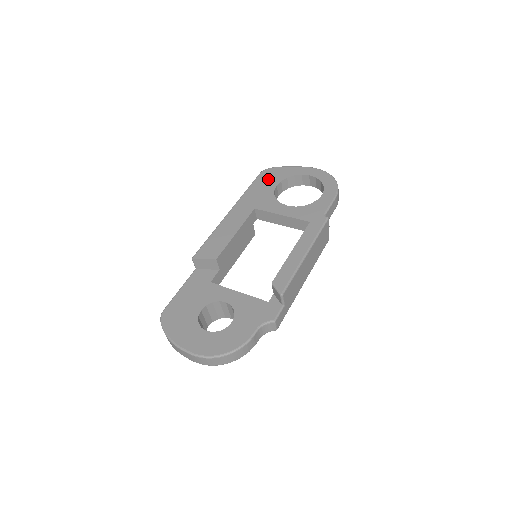
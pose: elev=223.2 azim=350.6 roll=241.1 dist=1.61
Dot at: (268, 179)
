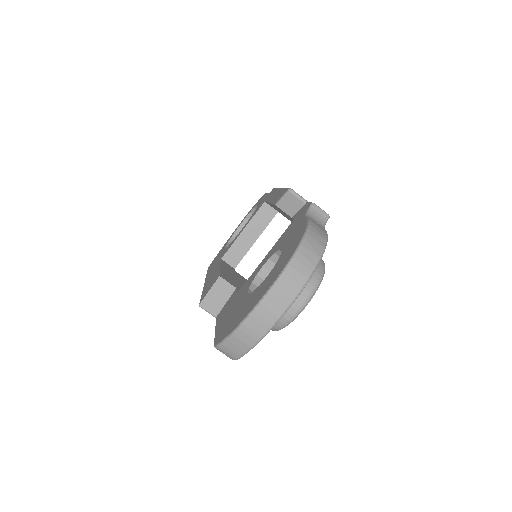
Dot at: occluded
